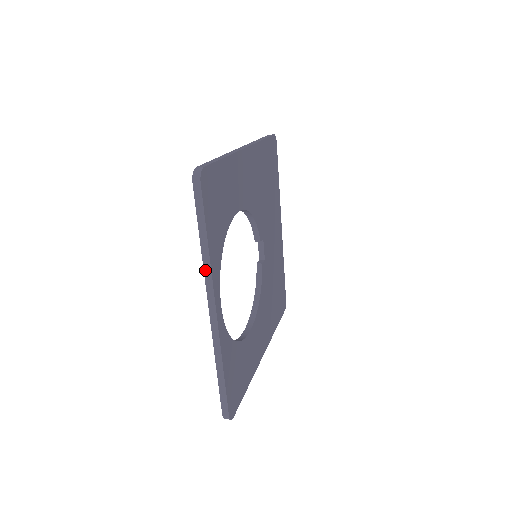
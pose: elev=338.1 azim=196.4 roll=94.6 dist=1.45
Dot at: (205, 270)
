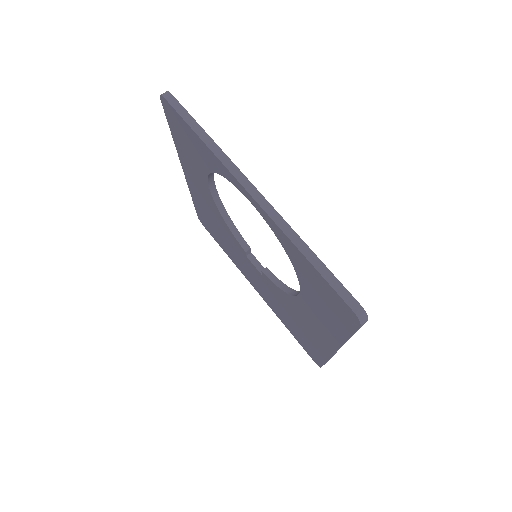
Dot at: (220, 158)
